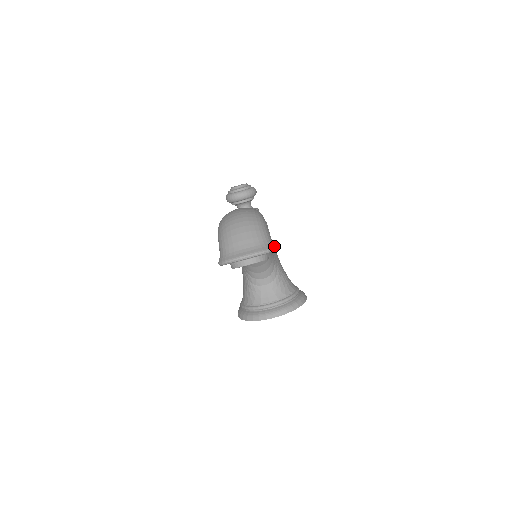
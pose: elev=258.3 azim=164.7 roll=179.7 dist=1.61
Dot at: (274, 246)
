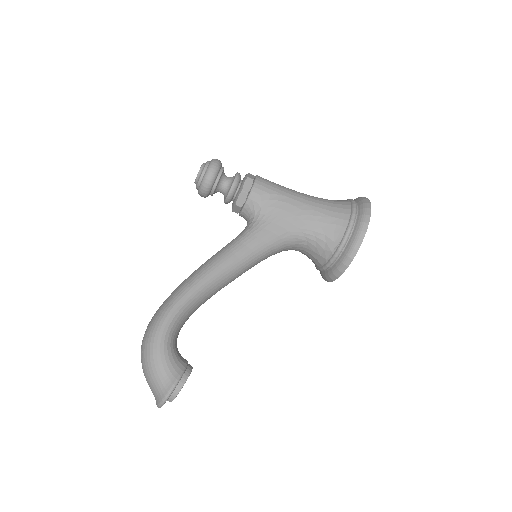
Dot at: (168, 389)
